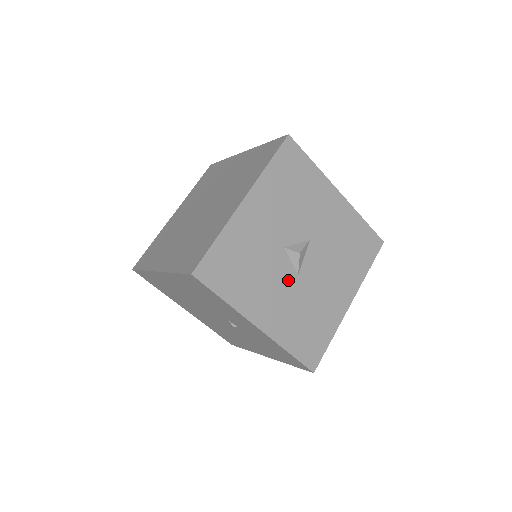
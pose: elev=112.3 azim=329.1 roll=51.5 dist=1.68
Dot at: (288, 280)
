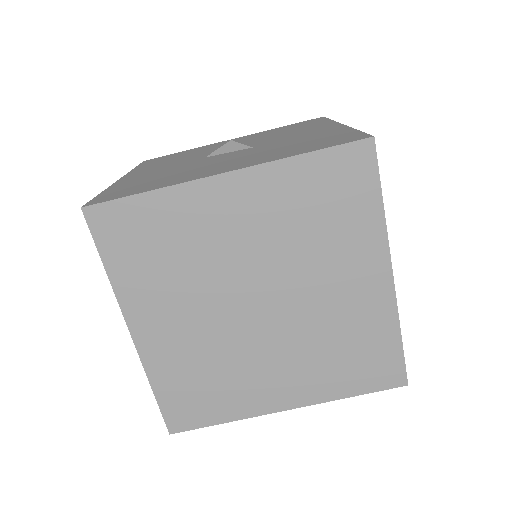
Dot at: occluded
